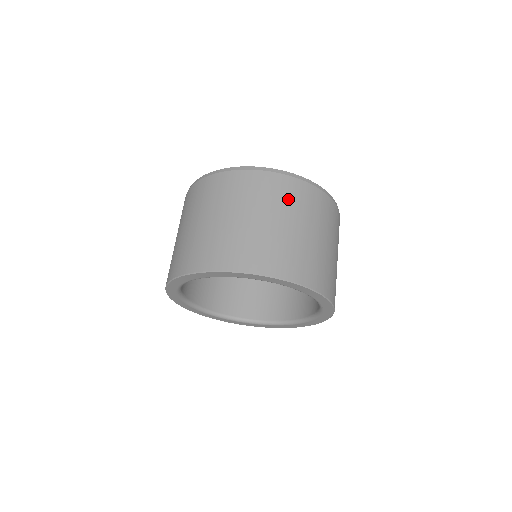
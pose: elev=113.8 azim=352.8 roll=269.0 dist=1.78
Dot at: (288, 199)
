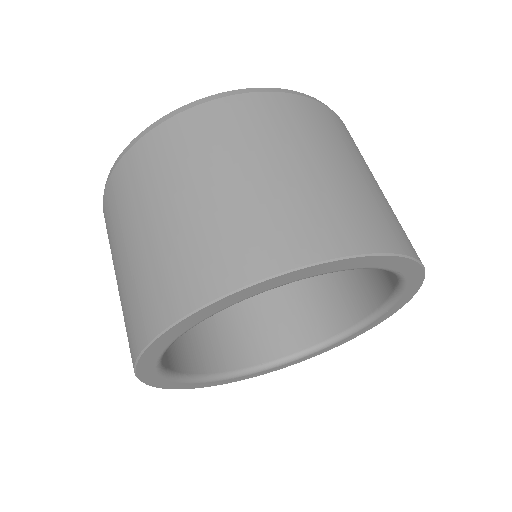
Dot at: (230, 134)
